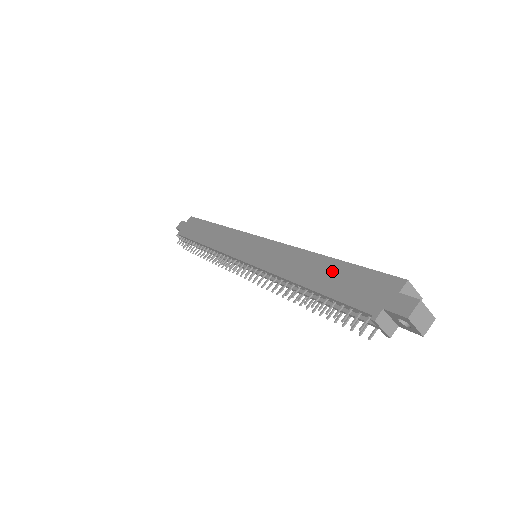
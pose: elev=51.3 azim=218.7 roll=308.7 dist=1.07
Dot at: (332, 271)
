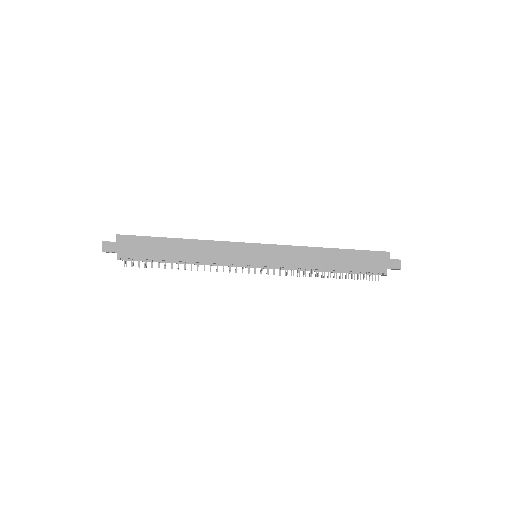
Dot at: (345, 257)
